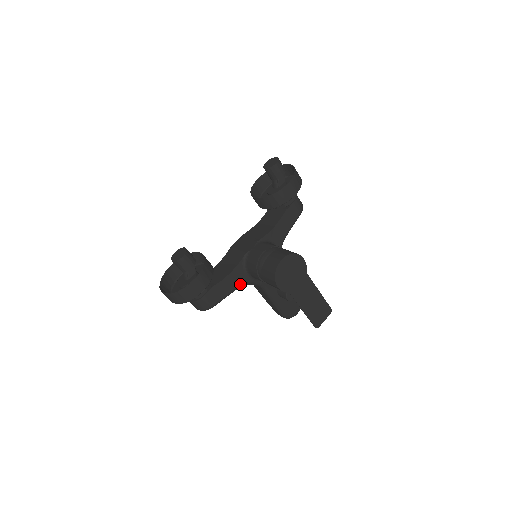
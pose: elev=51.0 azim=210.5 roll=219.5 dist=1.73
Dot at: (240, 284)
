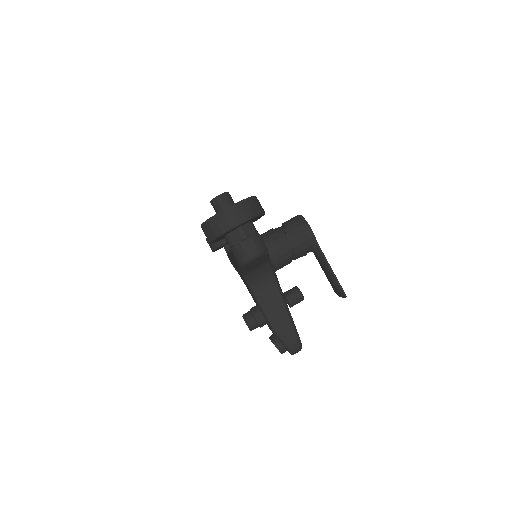
Dot at: occluded
